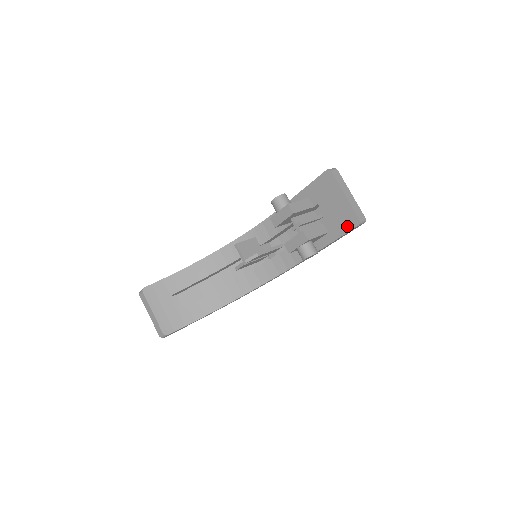
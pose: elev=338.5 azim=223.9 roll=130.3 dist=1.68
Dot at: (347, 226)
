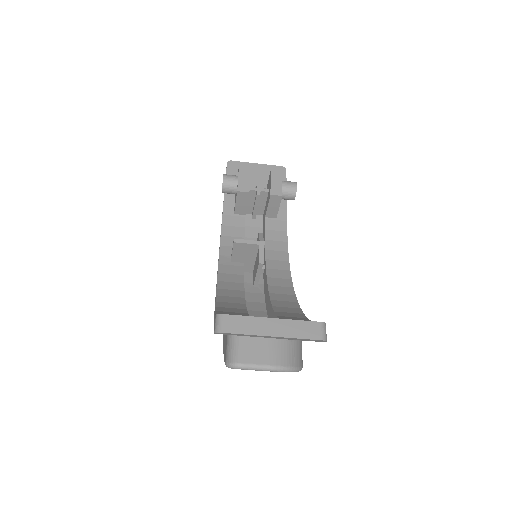
Dot at: occluded
